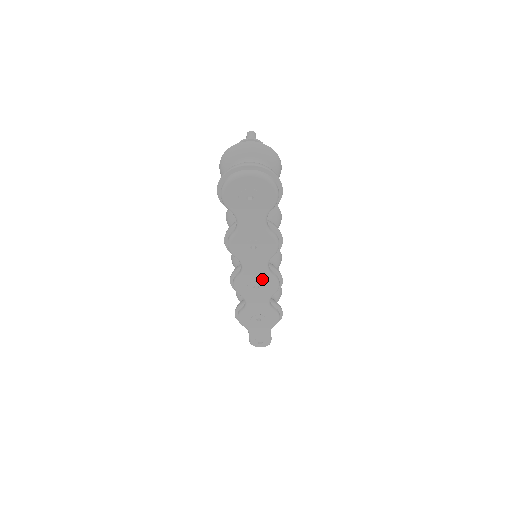
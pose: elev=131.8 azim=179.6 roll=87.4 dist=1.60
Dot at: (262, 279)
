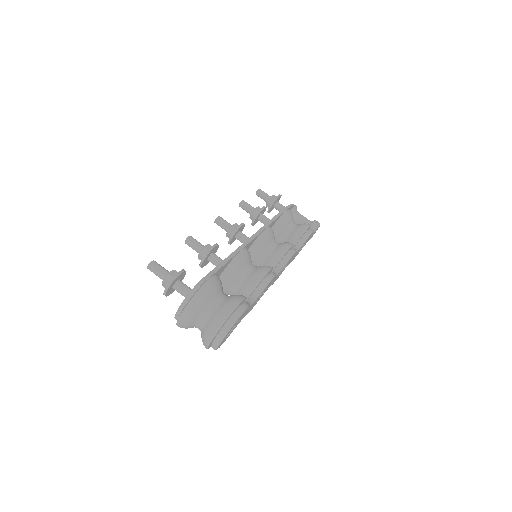
Dot at: (282, 269)
